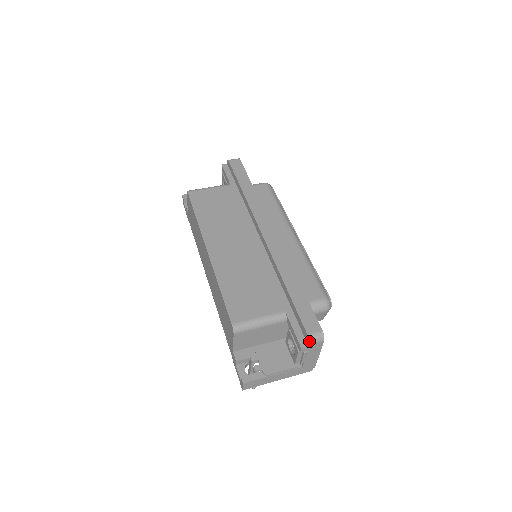
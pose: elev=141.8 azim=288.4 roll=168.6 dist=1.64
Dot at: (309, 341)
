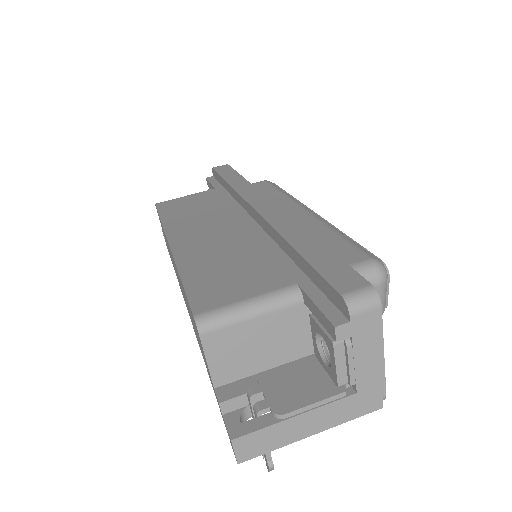
Dot at: (347, 307)
